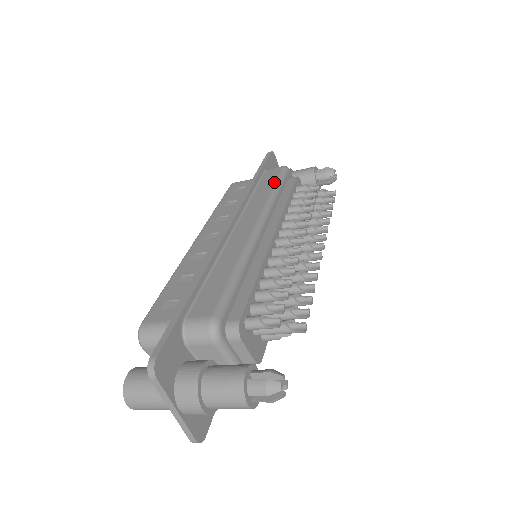
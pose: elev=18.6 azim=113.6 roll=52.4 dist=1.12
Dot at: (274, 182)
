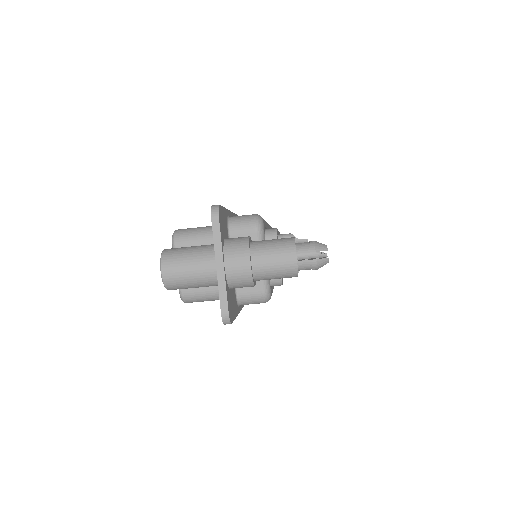
Dot at: occluded
